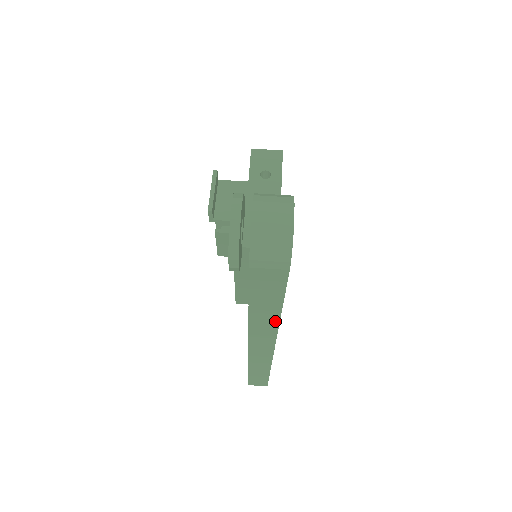
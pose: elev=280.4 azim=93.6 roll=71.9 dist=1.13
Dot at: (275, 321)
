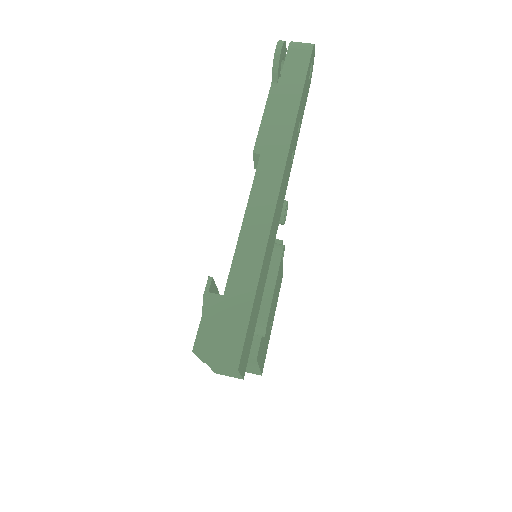
Dot at: (292, 121)
